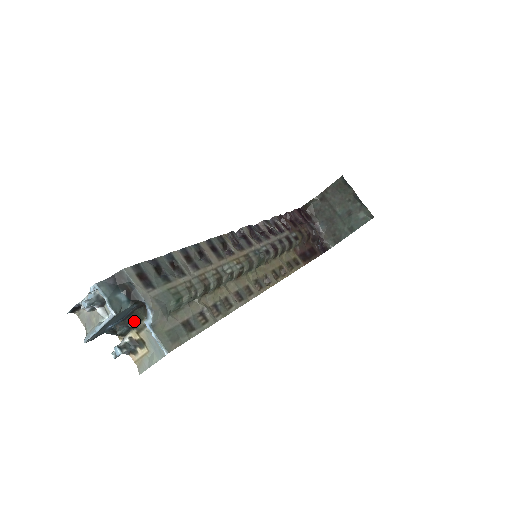
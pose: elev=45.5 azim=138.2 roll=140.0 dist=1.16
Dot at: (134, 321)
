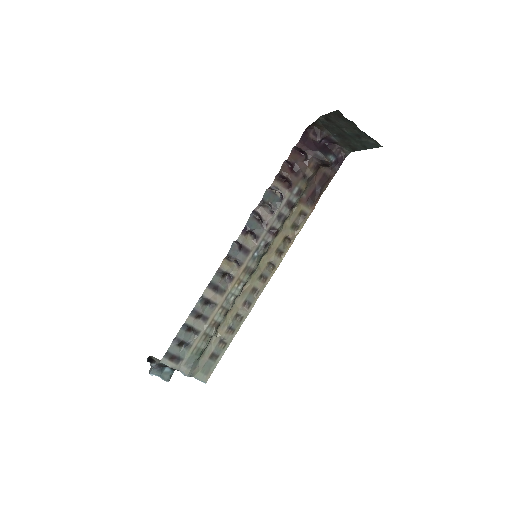
Dot at: occluded
